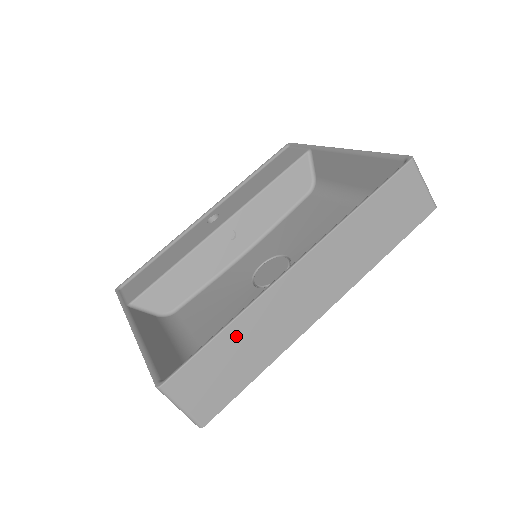
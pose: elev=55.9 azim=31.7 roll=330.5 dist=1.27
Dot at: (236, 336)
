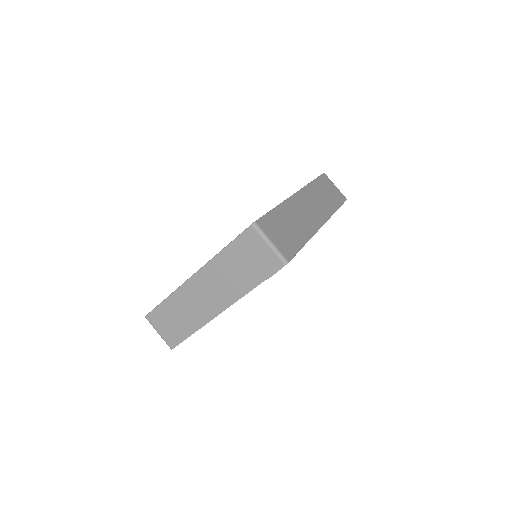
Dot at: (284, 214)
